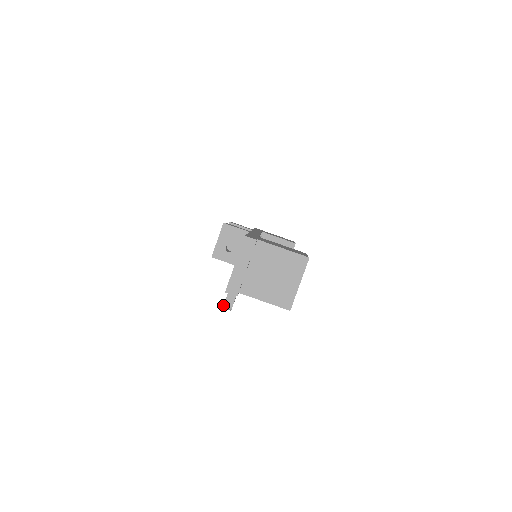
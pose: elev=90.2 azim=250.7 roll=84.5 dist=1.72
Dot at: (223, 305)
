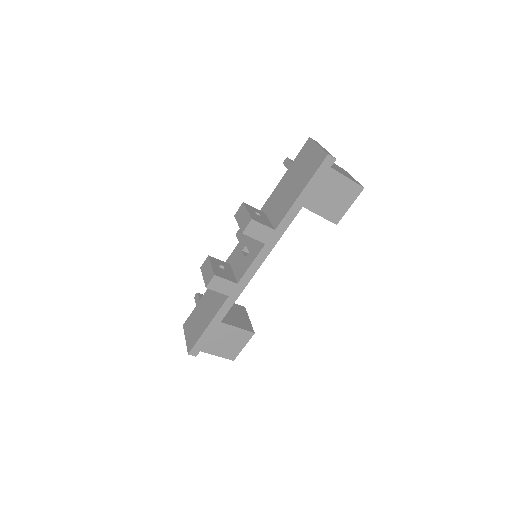
Dot at: (194, 298)
